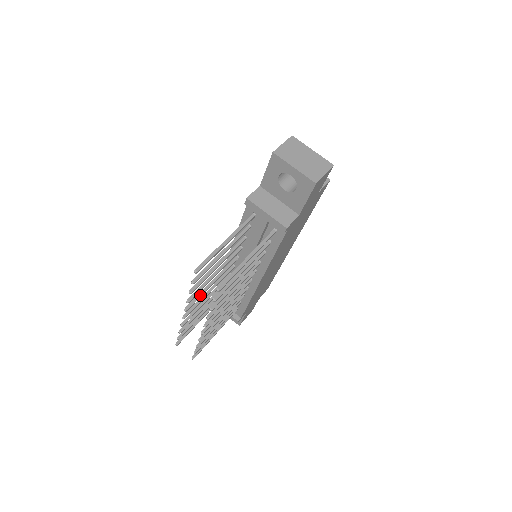
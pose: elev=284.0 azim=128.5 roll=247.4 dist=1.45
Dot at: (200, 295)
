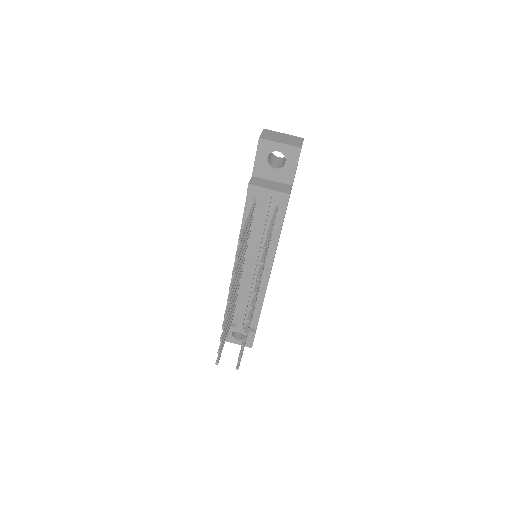
Dot at: (233, 289)
